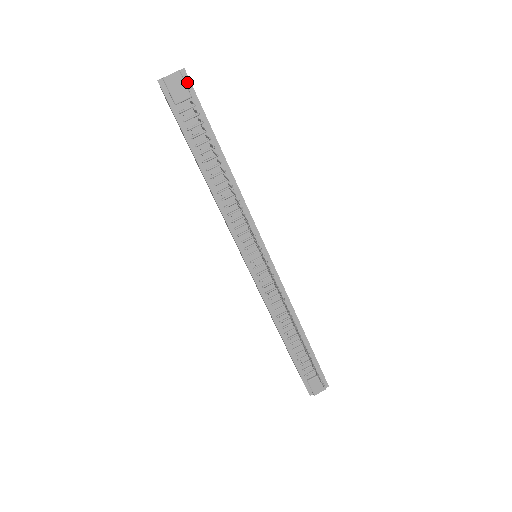
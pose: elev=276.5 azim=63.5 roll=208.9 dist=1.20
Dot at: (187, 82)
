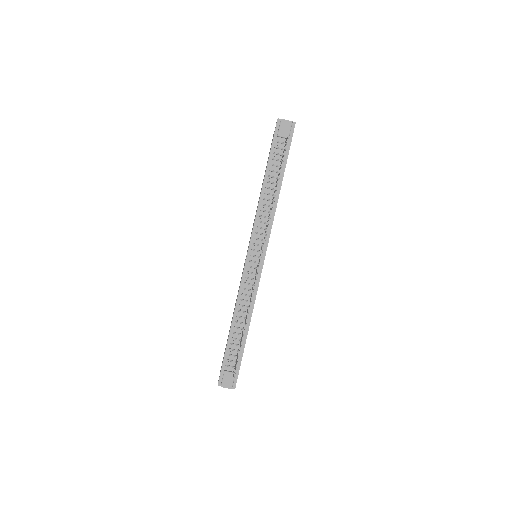
Dot at: (292, 130)
